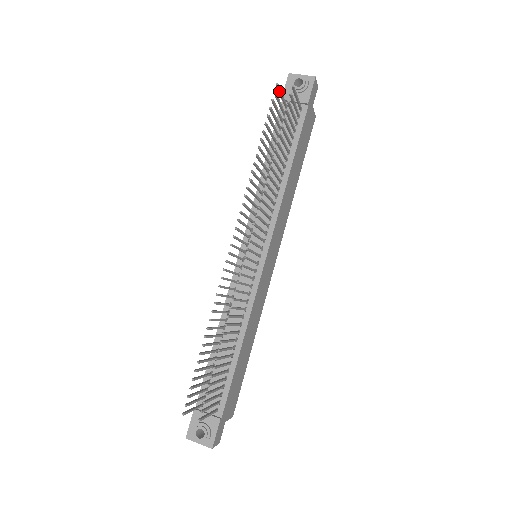
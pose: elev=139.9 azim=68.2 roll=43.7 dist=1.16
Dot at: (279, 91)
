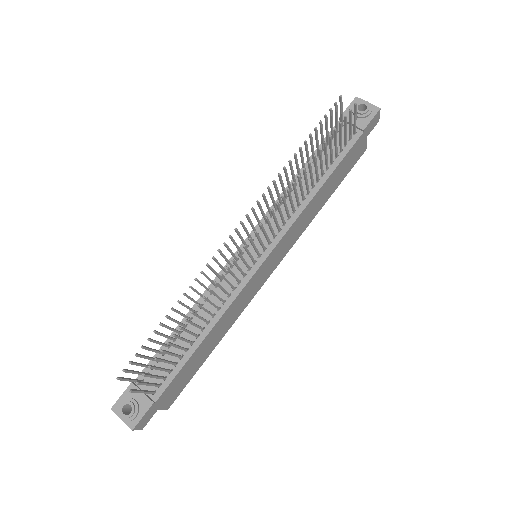
Dot at: (340, 105)
